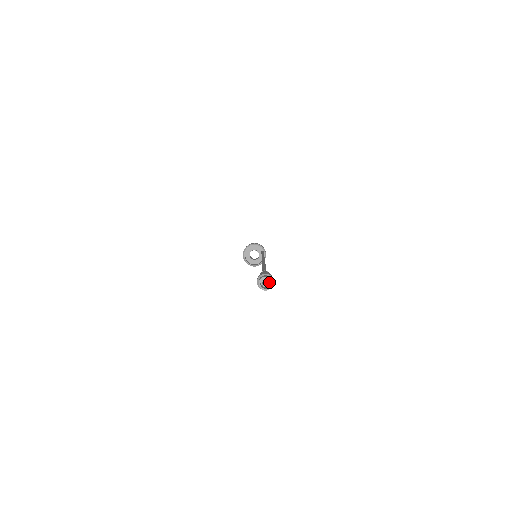
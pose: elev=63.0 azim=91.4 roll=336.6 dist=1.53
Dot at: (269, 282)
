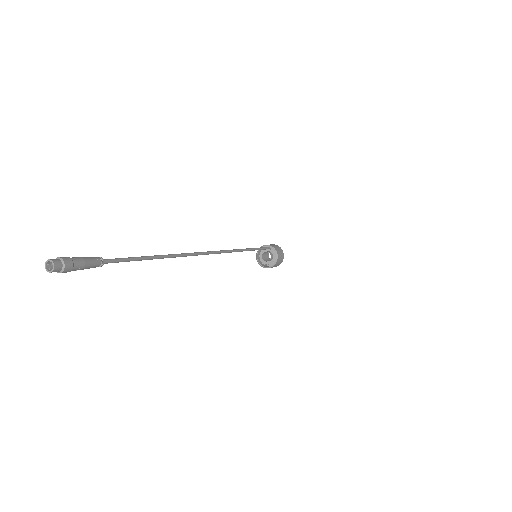
Dot at: (61, 263)
